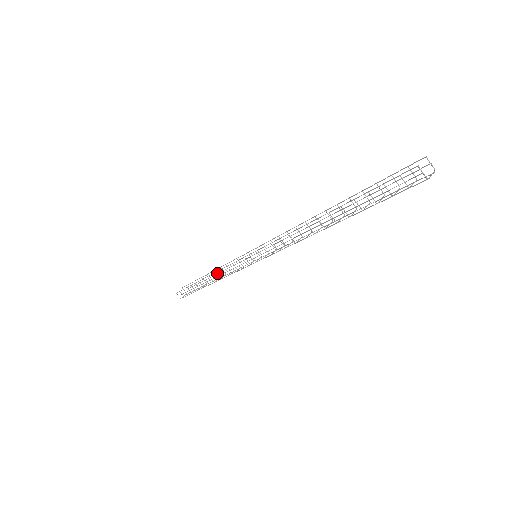
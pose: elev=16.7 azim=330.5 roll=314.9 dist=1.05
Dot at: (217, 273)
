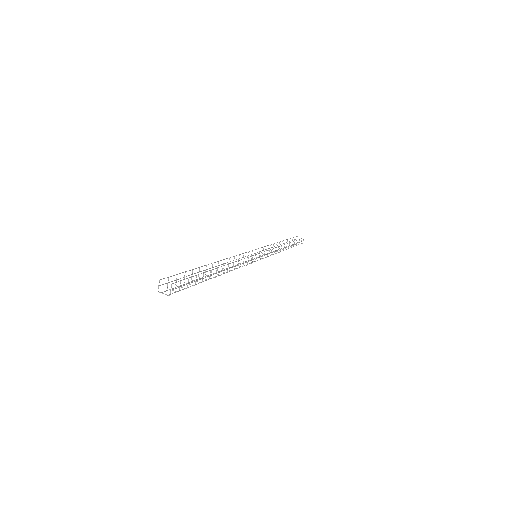
Dot at: (285, 247)
